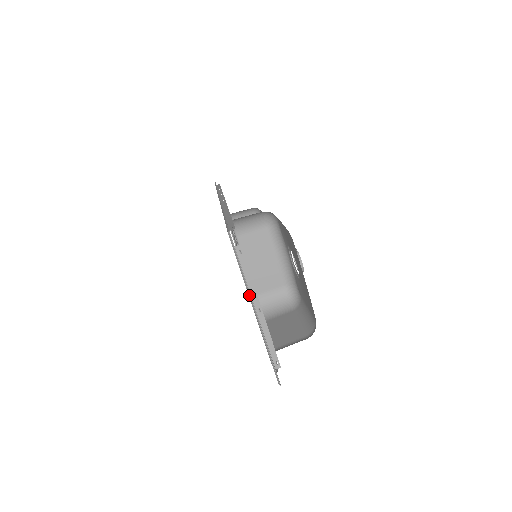
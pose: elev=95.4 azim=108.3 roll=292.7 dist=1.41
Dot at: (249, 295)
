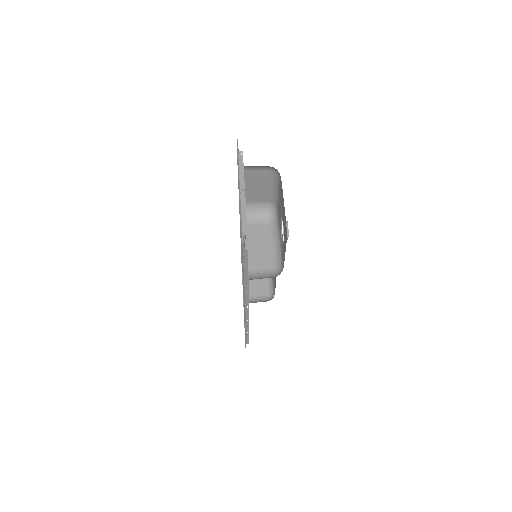
Dot at: (239, 177)
